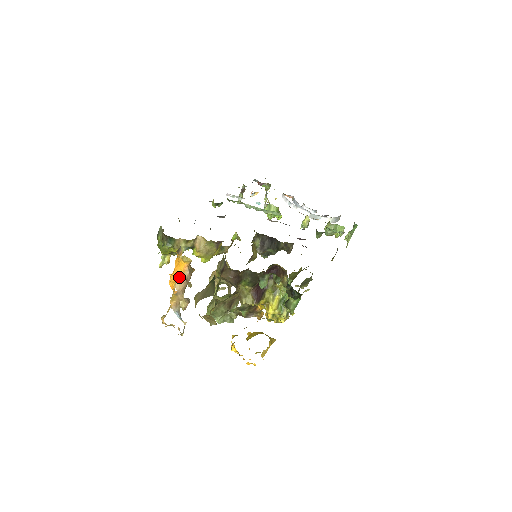
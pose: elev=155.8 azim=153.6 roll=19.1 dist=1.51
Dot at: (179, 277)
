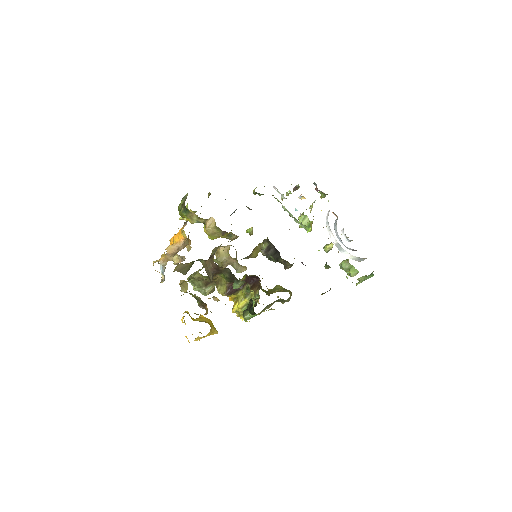
Dot at: (174, 243)
